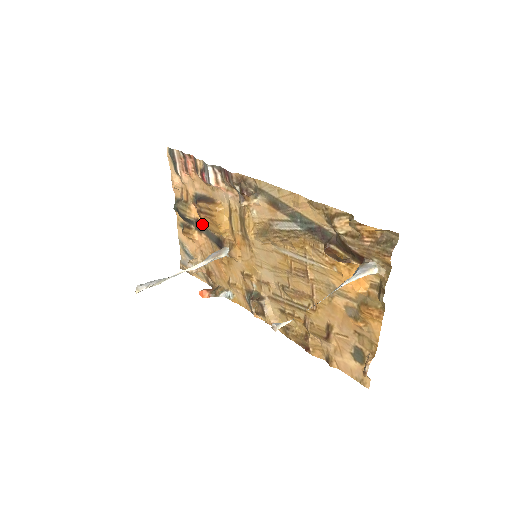
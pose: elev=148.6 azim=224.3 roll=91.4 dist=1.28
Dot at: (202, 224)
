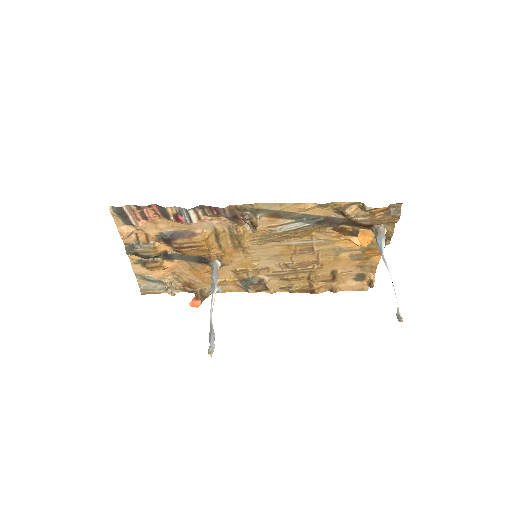
Dot at: (173, 253)
